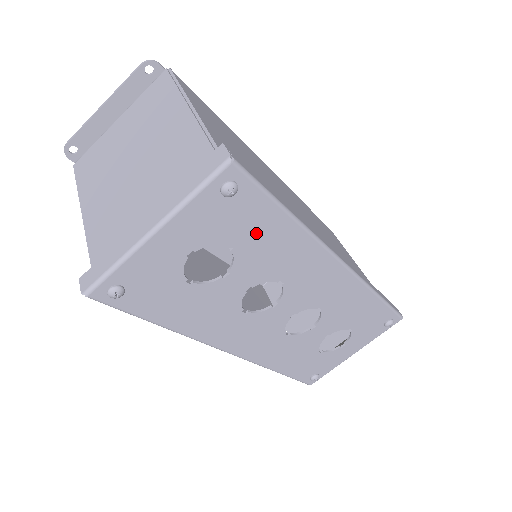
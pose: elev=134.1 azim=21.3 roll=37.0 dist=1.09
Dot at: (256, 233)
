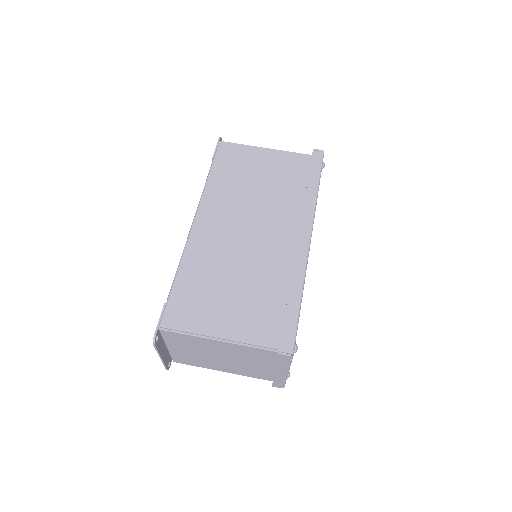
Dot at: occluded
